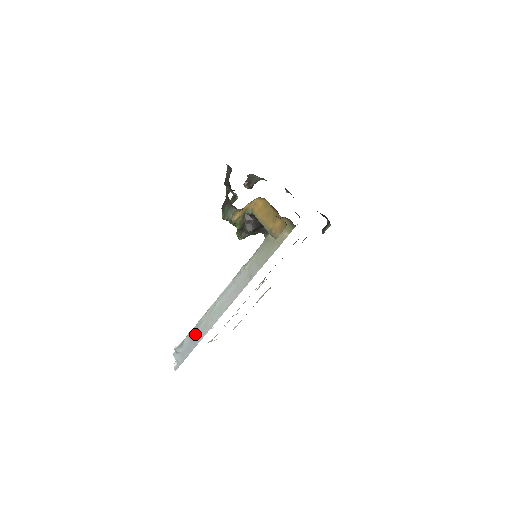
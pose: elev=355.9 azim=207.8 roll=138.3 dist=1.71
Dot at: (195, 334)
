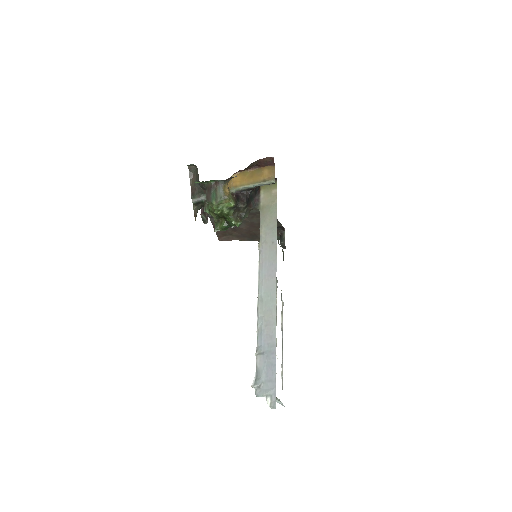
Dot at: (264, 344)
